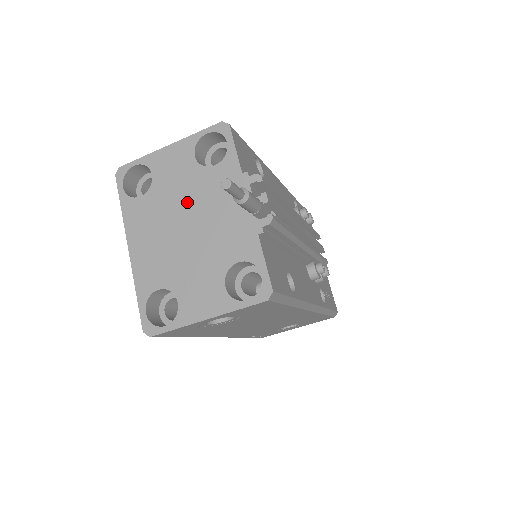
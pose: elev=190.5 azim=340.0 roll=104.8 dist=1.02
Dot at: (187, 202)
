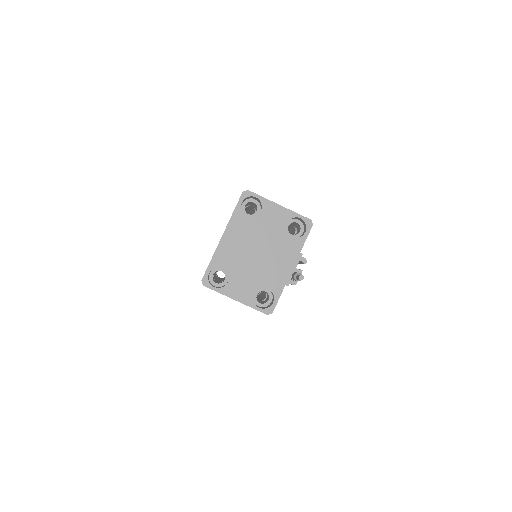
Dot at: (267, 241)
